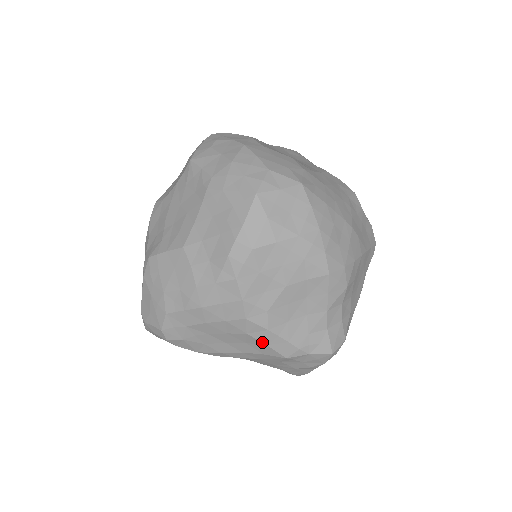
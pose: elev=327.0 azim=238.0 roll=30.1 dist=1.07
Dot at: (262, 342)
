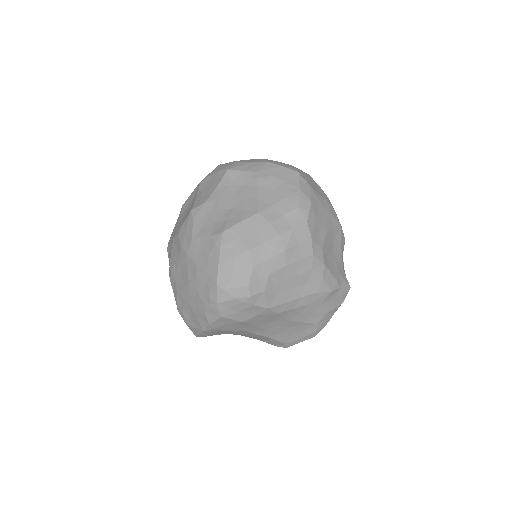
Dot at: (320, 277)
